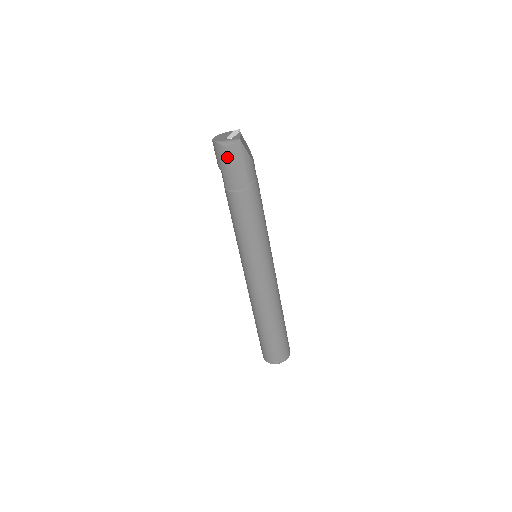
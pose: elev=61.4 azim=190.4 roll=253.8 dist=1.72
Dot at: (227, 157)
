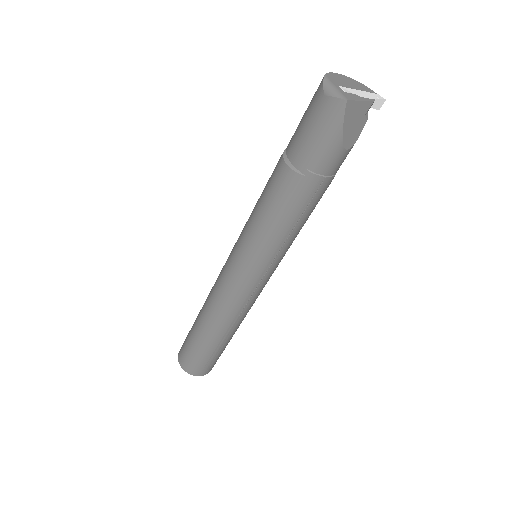
Dot at: (315, 108)
